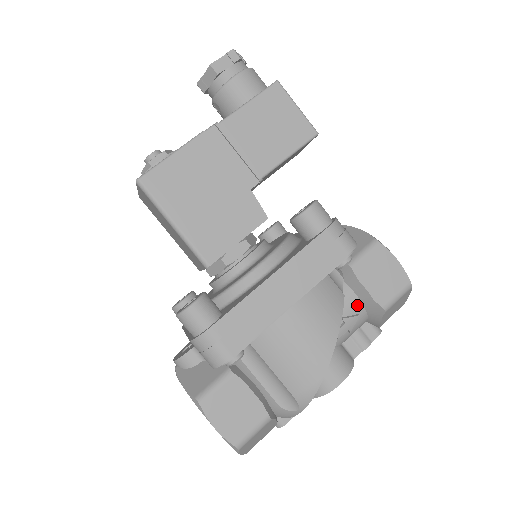
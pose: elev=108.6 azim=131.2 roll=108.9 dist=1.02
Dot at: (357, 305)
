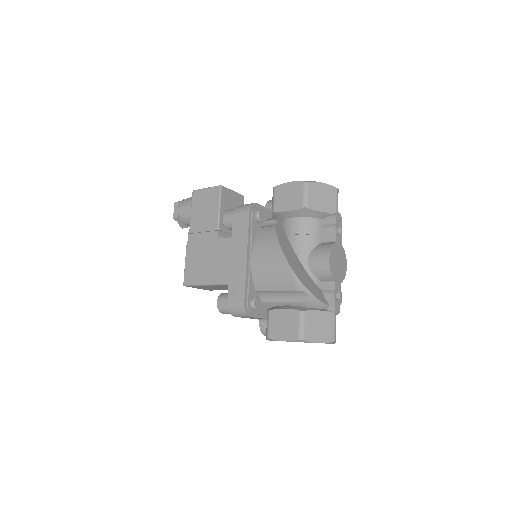
Dot at: (297, 221)
